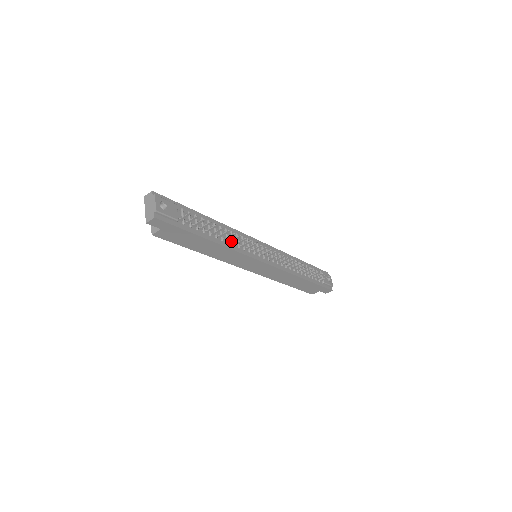
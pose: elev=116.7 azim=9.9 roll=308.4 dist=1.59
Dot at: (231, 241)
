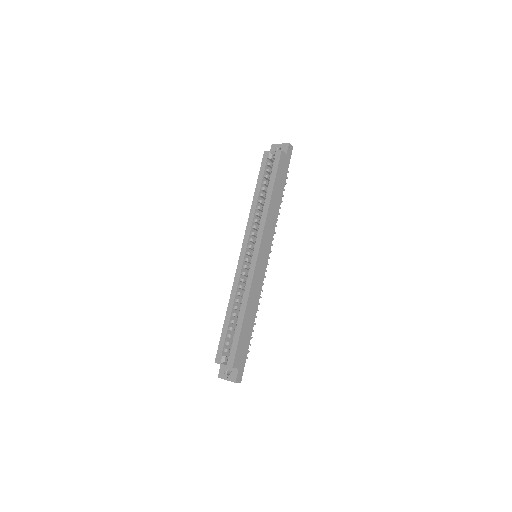
Dot at: occluded
